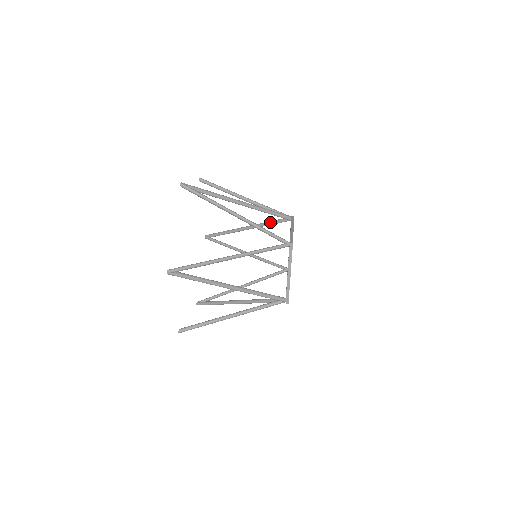
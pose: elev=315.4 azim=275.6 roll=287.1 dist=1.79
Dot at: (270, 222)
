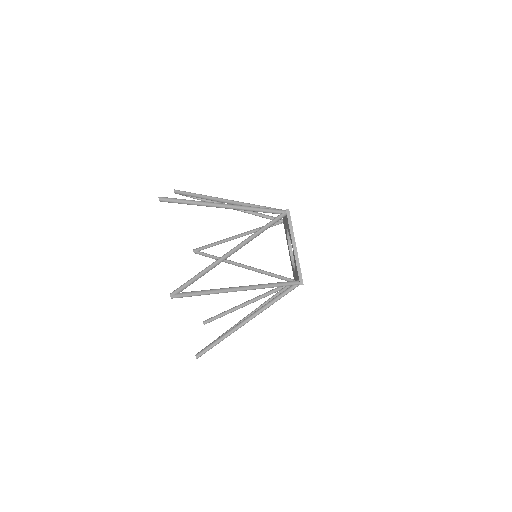
Dot at: occluded
